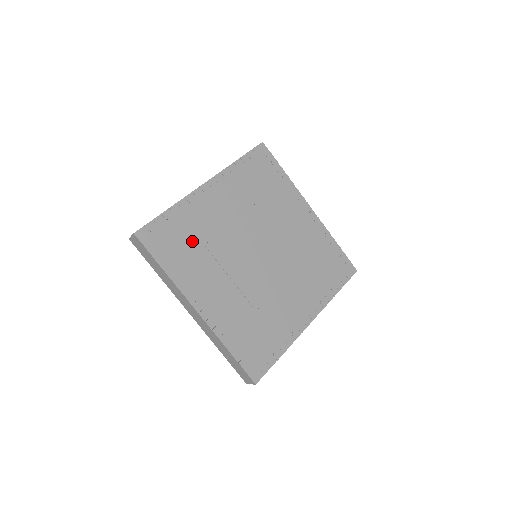
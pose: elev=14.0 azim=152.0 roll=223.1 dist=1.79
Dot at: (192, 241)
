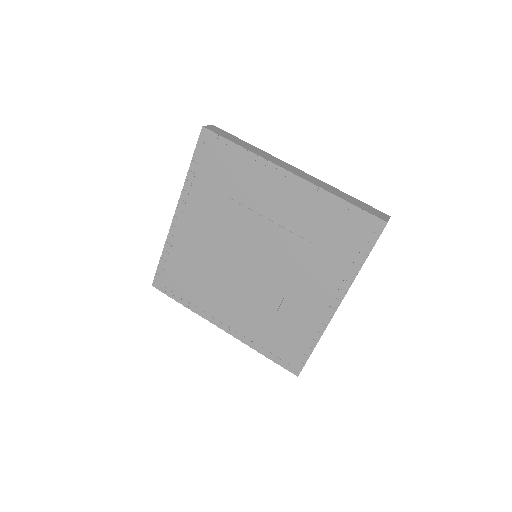
Dot at: (191, 273)
